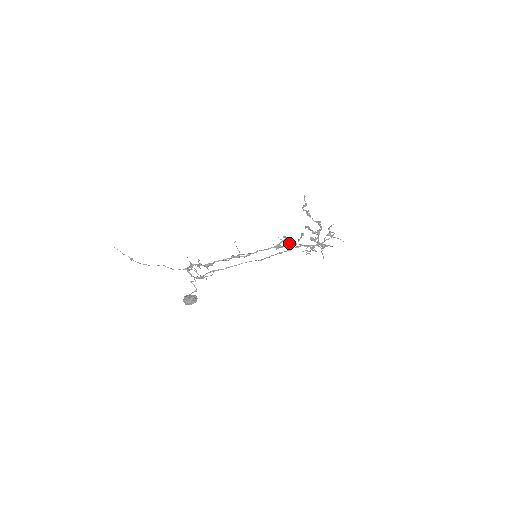
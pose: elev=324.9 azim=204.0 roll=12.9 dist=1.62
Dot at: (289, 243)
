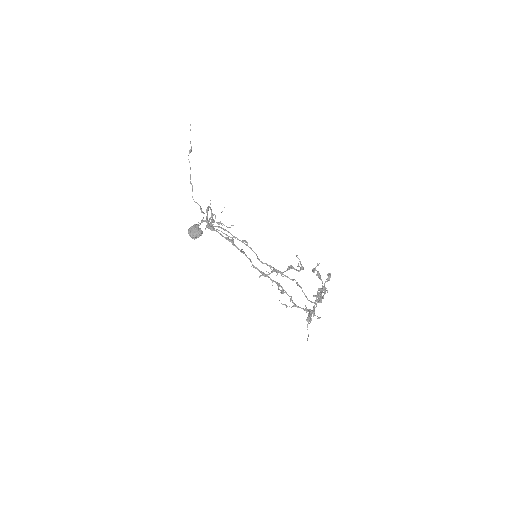
Dot at: (276, 282)
